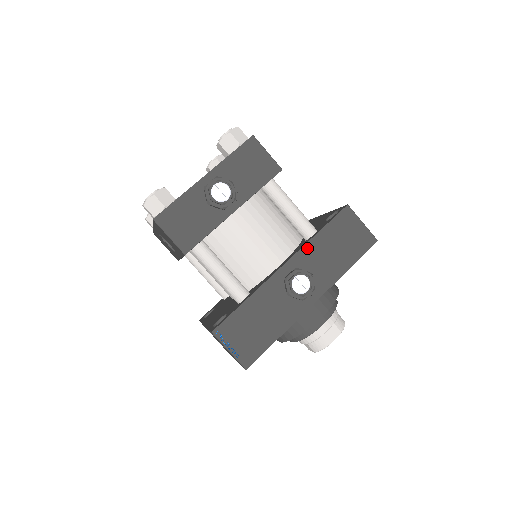
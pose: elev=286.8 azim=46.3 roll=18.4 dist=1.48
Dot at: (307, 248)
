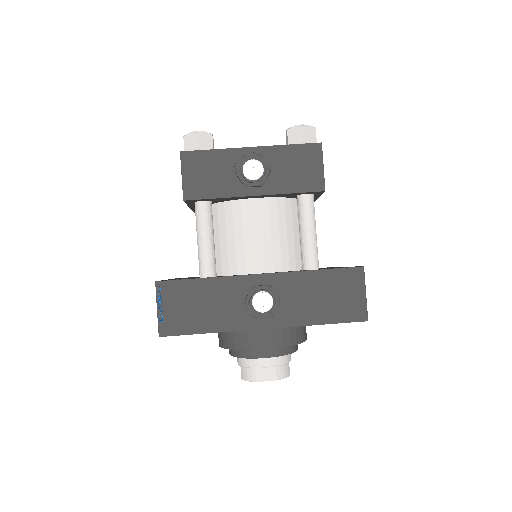
Dot at: (295, 276)
